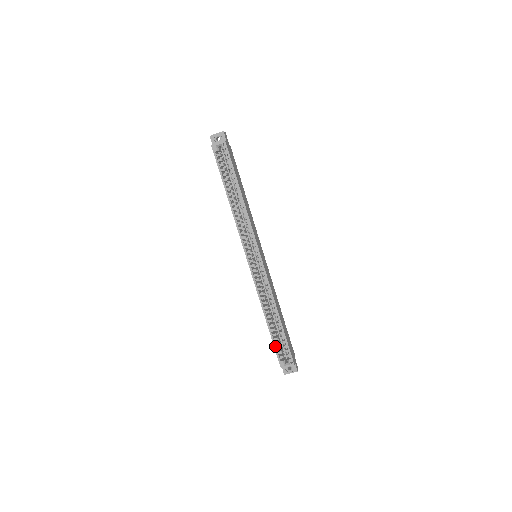
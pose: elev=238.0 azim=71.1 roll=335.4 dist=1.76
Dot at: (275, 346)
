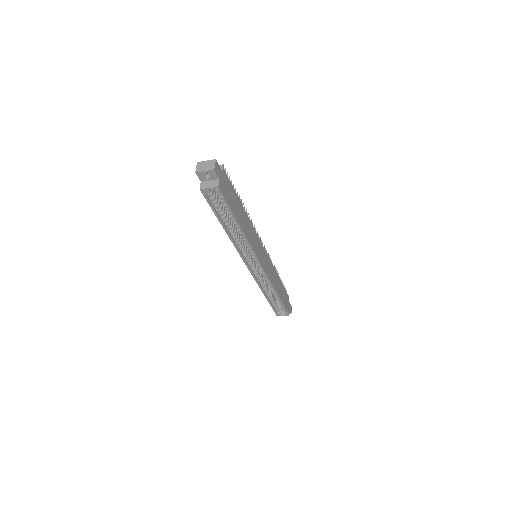
Dot at: (273, 308)
